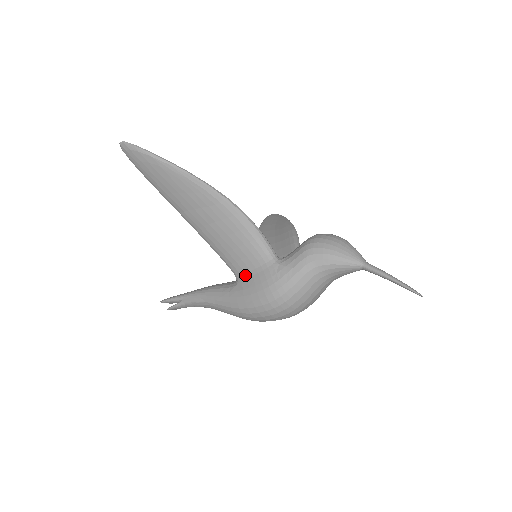
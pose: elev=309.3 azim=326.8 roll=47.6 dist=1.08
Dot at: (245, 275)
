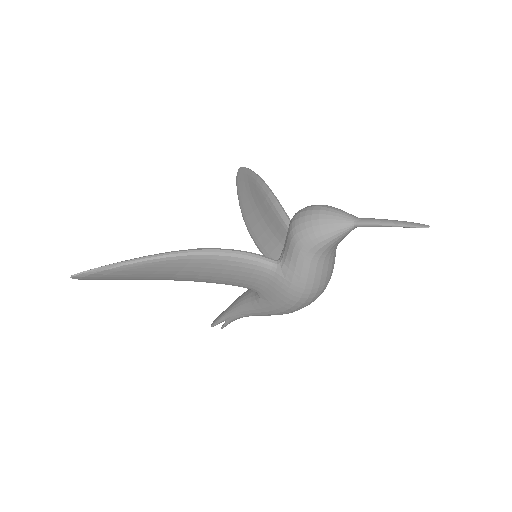
Dot at: (260, 289)
